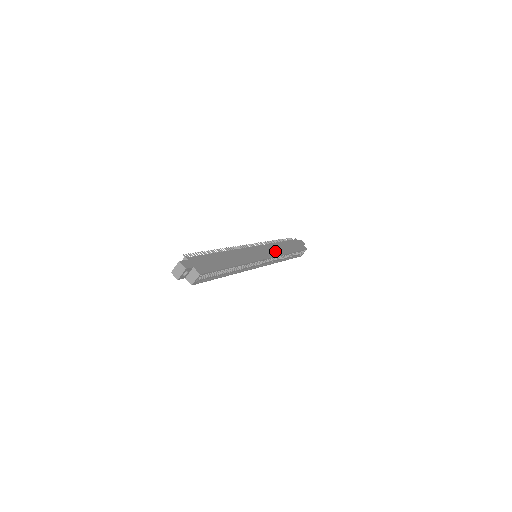
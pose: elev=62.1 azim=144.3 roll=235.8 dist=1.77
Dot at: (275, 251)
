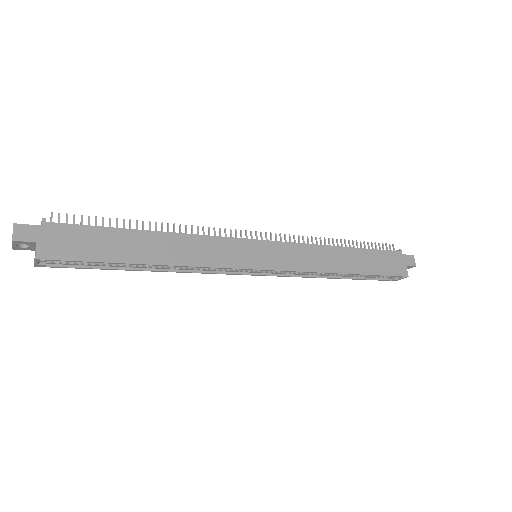
Dot at: (308, 261)
